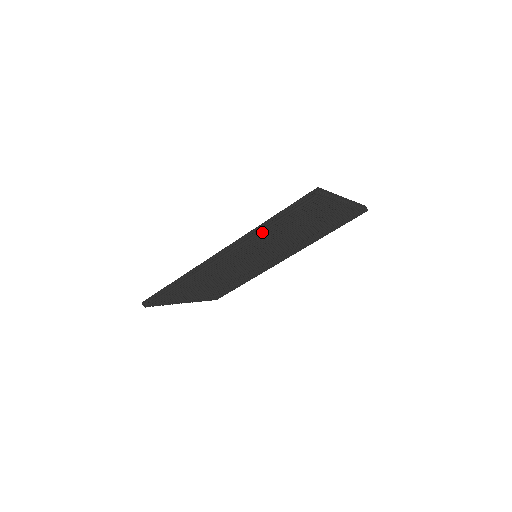
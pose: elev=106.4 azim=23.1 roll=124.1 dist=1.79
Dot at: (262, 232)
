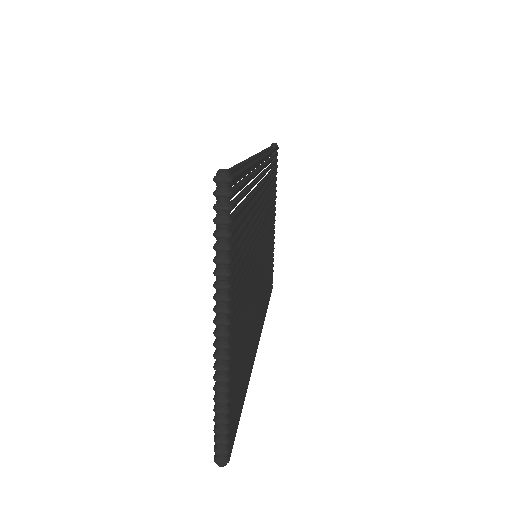
Dot at: (271, 152)
